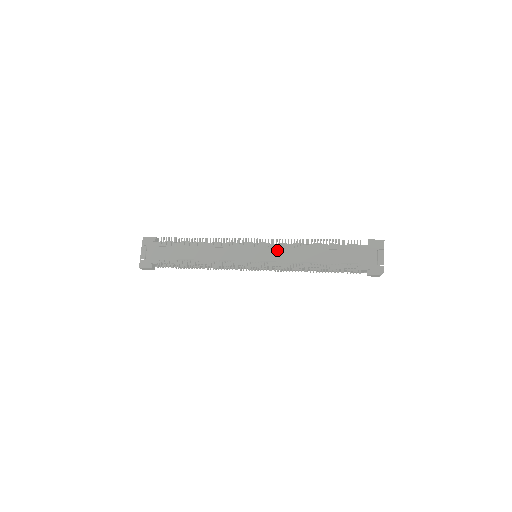
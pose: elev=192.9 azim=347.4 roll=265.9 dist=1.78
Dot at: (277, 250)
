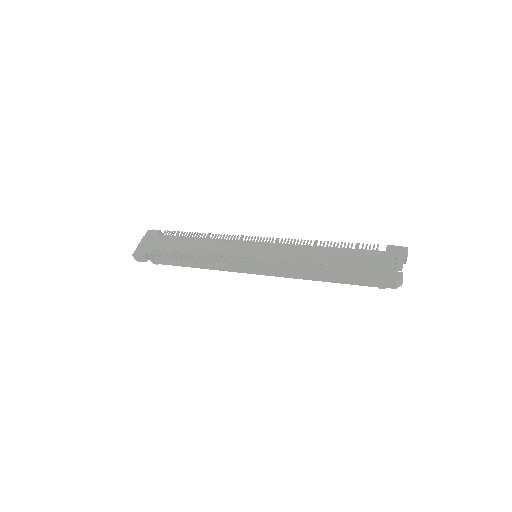
Dot at: (280, 248)
